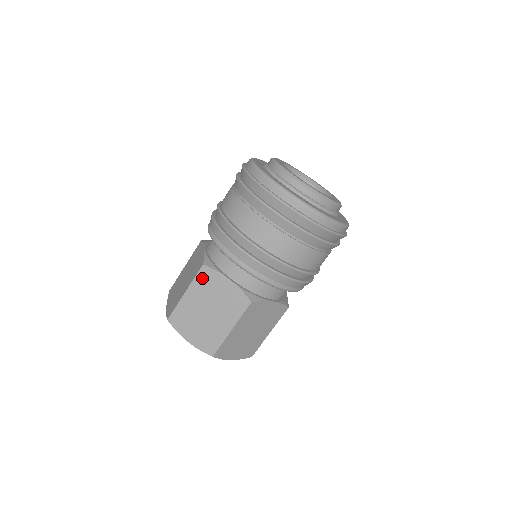
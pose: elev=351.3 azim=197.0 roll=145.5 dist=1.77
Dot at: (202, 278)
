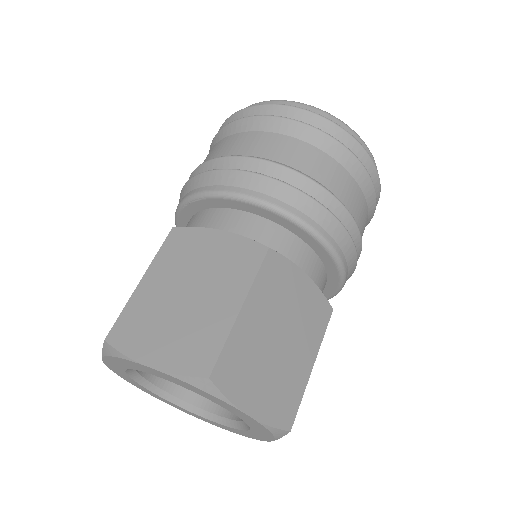
Dot at: (172, 246)
